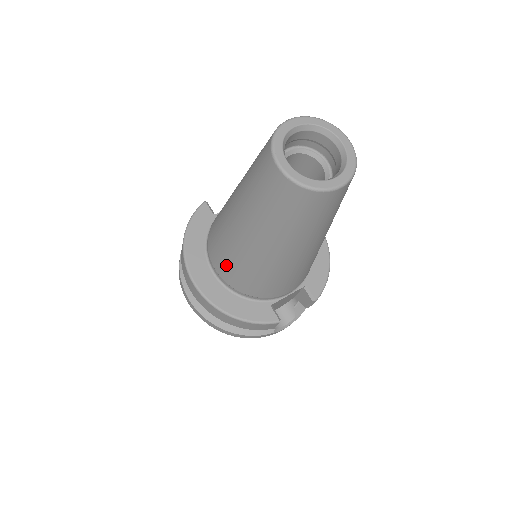
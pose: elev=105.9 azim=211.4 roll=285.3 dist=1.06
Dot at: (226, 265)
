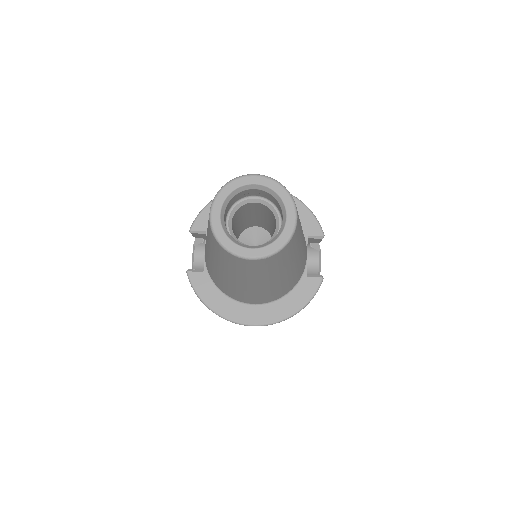
Dot at: (260, 299)
